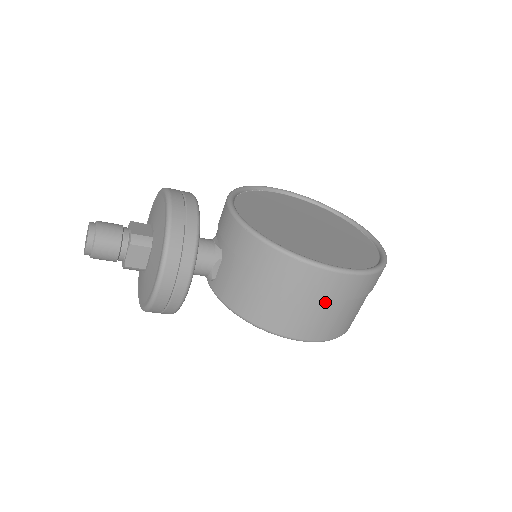
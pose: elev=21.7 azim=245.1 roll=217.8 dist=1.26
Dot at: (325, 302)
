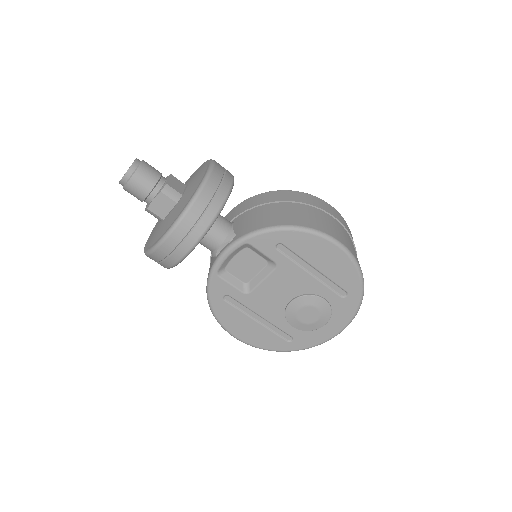
Dot at: (334, 221)
